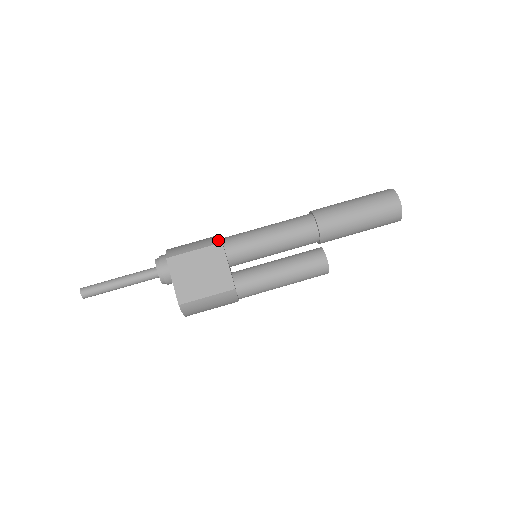
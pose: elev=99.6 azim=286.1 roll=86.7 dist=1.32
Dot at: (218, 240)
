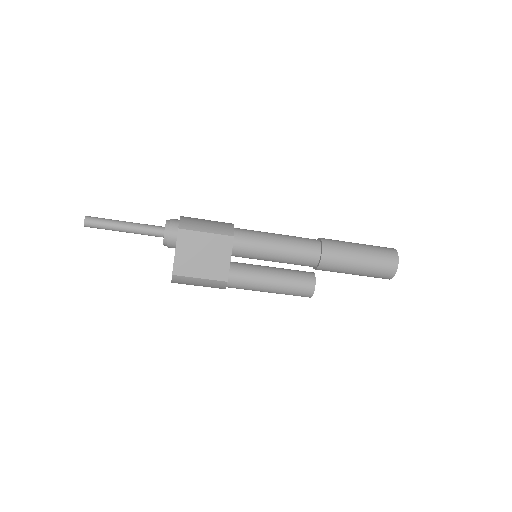
Dot at: (231, 232)
